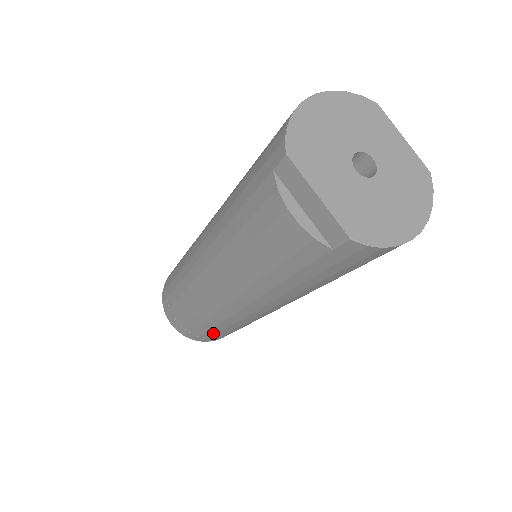
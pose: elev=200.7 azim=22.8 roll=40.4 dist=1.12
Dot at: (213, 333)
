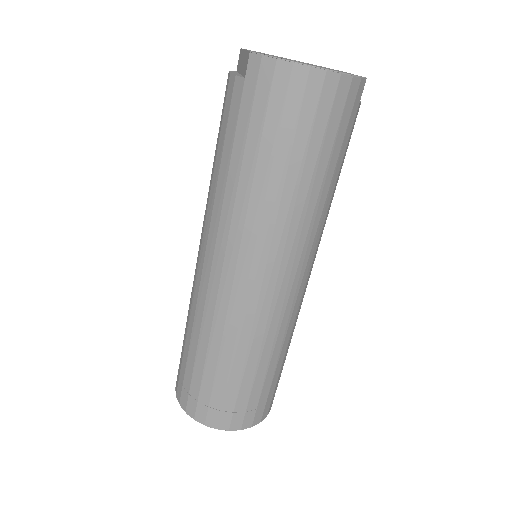
Dot at: (199, 375)
